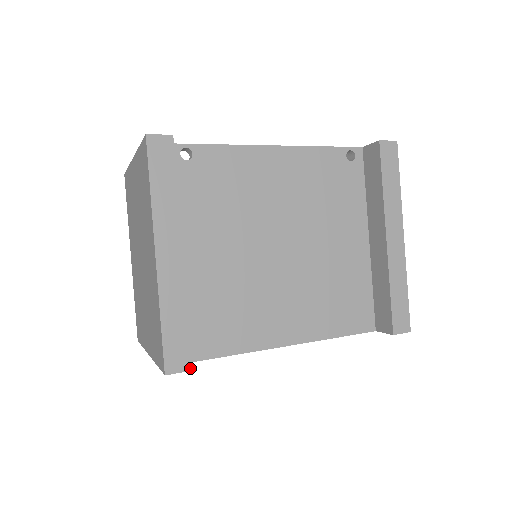
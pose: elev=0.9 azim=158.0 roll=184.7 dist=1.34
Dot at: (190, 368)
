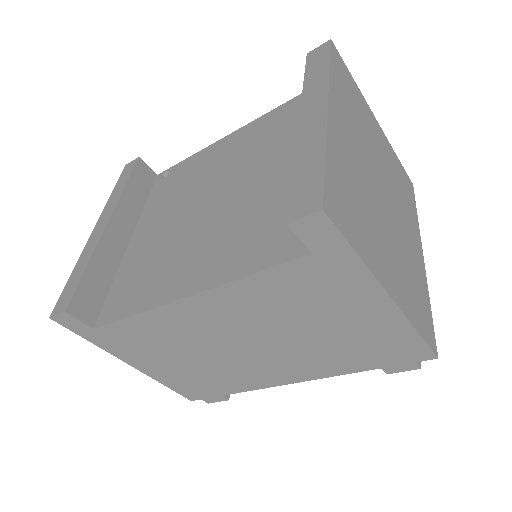
Dot at: (65, 309)
